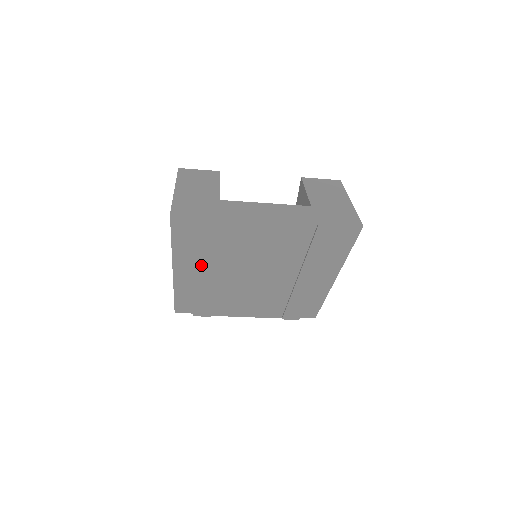
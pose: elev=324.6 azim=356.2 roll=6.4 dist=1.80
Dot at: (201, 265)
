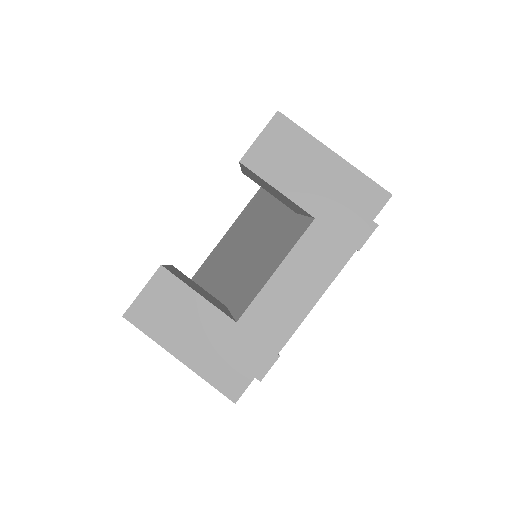
Dot at: occluded
